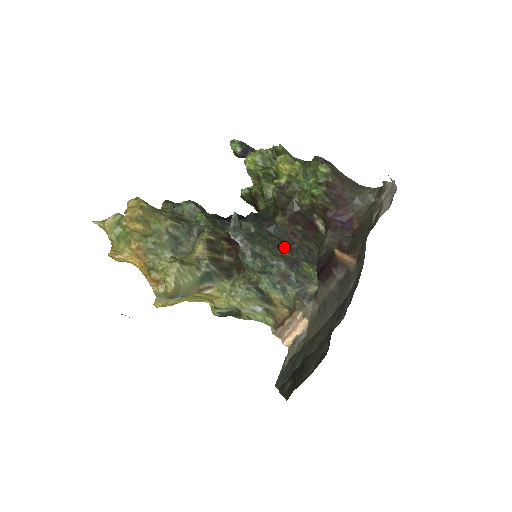
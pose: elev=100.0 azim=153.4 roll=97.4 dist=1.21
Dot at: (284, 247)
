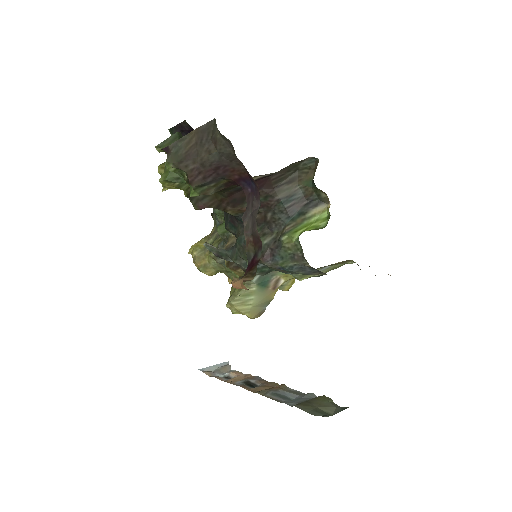
Dot at: (261, 231)
